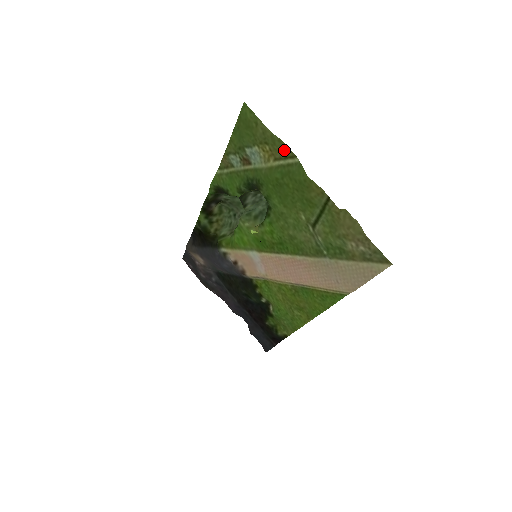
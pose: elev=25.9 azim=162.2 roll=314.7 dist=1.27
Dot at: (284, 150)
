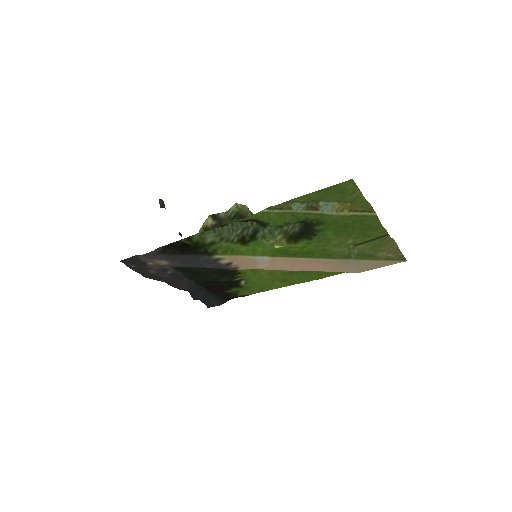
Dot at: (366, 207)
